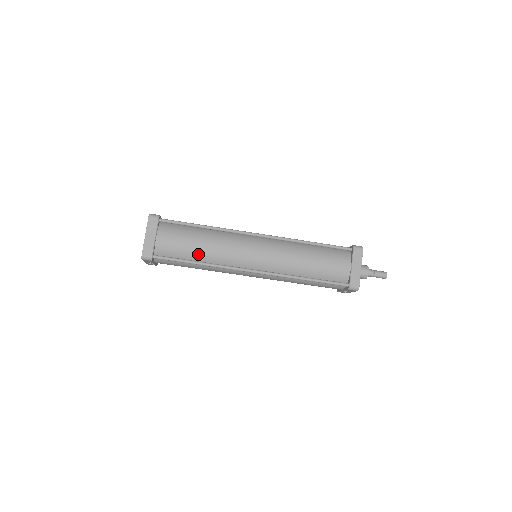
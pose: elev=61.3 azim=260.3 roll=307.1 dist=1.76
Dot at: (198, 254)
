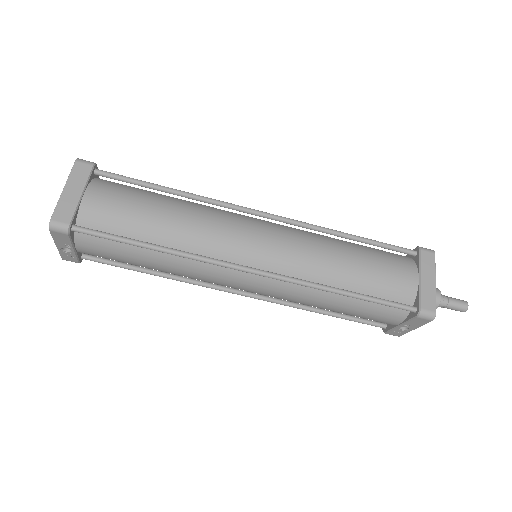
Dot at: (157, 232)
